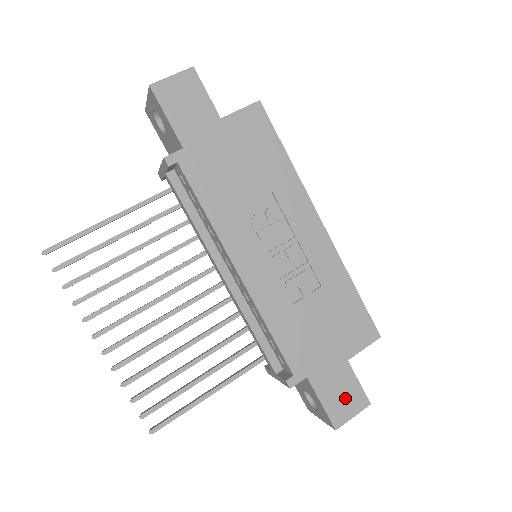
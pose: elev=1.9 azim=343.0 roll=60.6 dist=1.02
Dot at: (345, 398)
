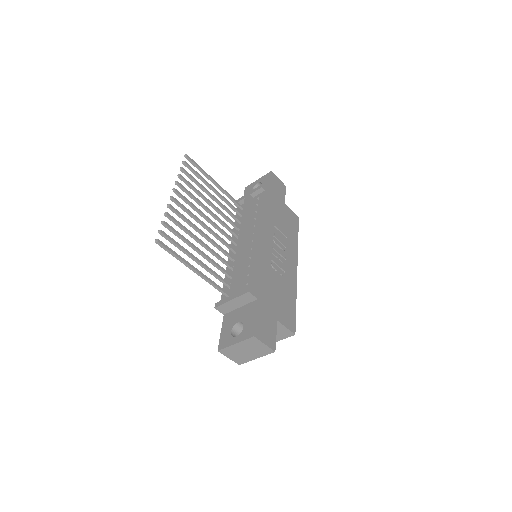
Dot at: (267, 331)
